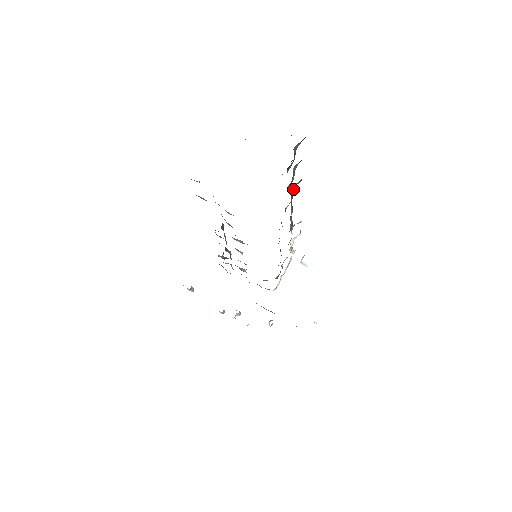
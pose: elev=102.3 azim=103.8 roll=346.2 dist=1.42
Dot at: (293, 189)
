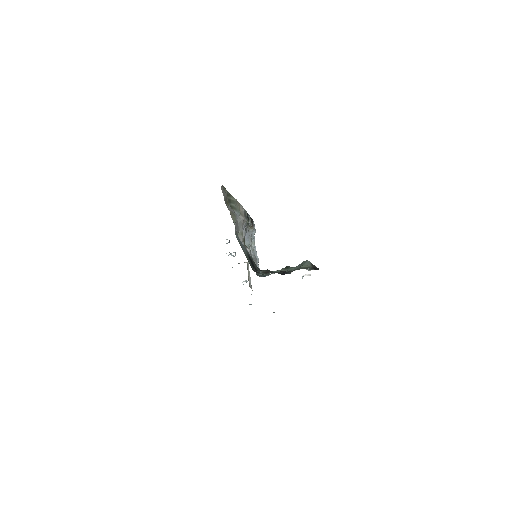
Dot at: occluded
